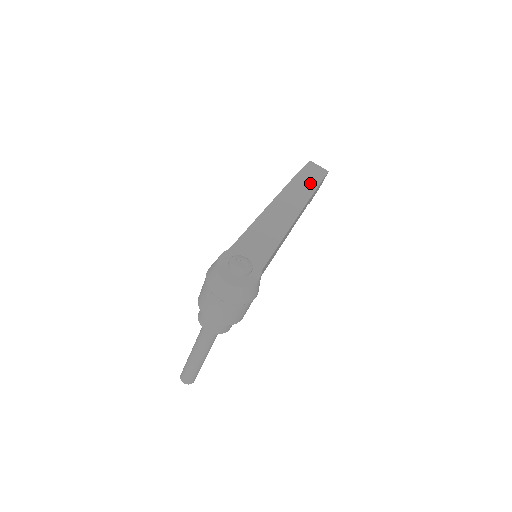
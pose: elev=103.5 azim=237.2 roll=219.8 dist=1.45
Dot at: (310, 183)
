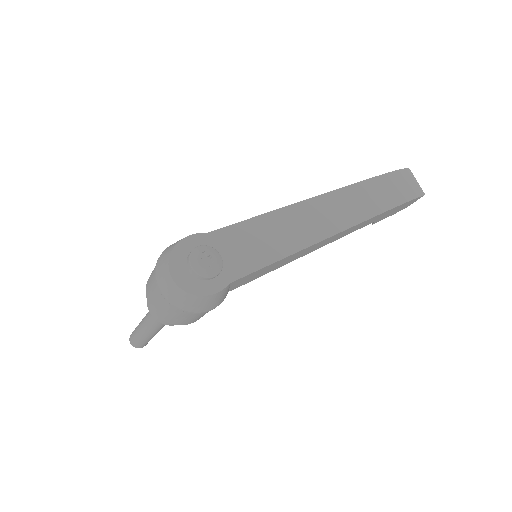
Dot at: (383, 199)
